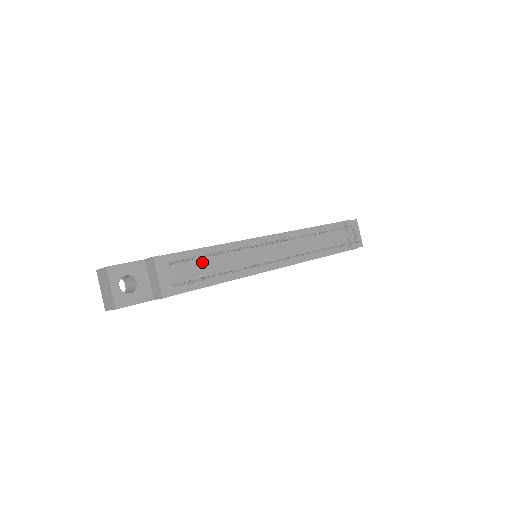
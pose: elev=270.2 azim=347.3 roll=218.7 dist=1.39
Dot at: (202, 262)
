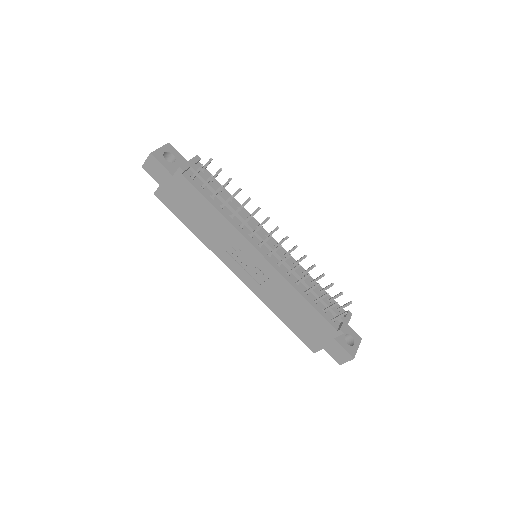
Dot at: occluded
